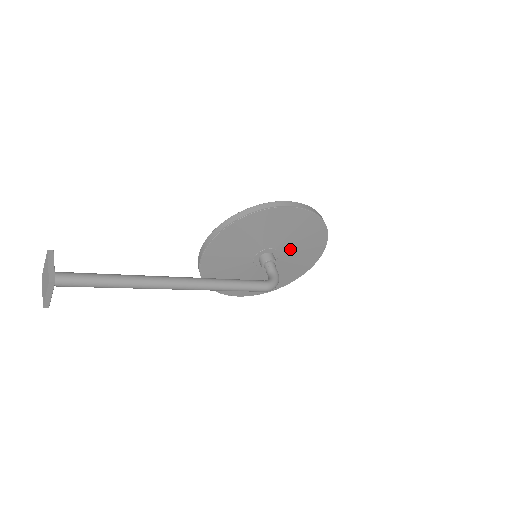
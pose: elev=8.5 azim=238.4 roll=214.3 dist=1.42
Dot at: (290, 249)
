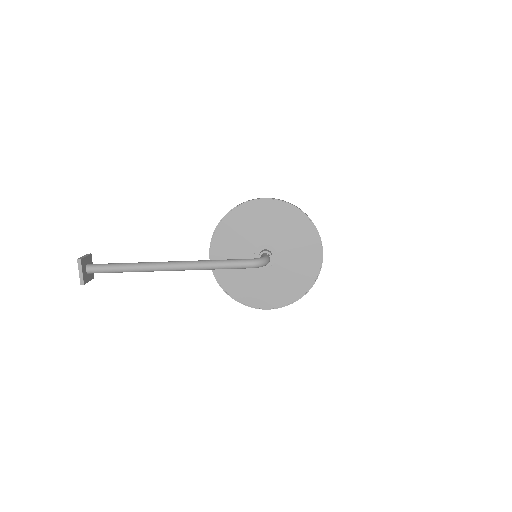
Dot at: (283, 243)
